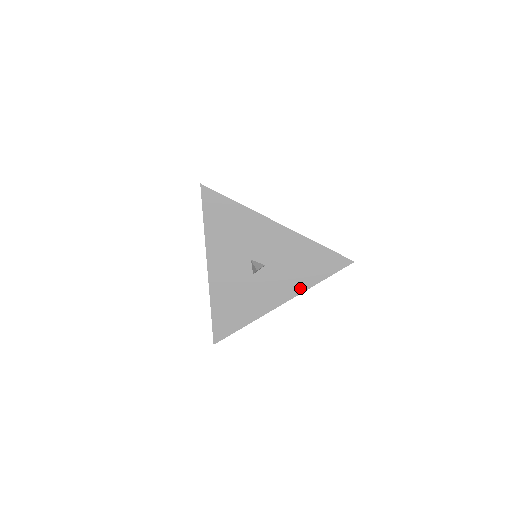
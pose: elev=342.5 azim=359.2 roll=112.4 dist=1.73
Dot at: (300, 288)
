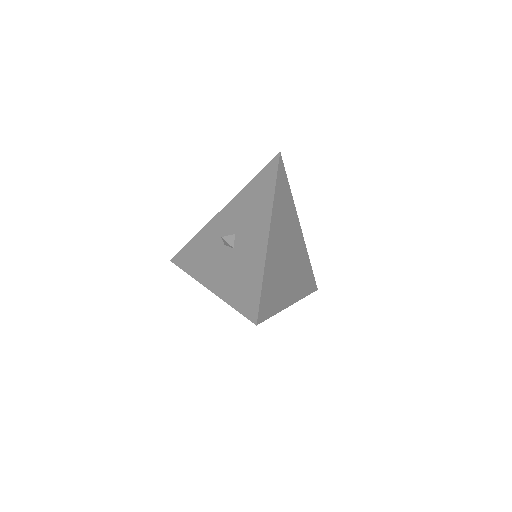
Dot at: (268, 208)
